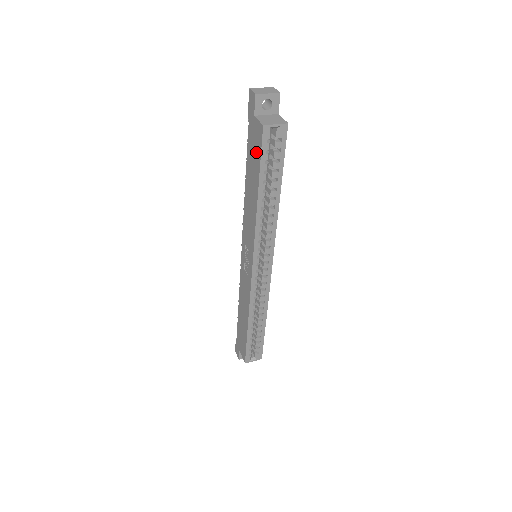
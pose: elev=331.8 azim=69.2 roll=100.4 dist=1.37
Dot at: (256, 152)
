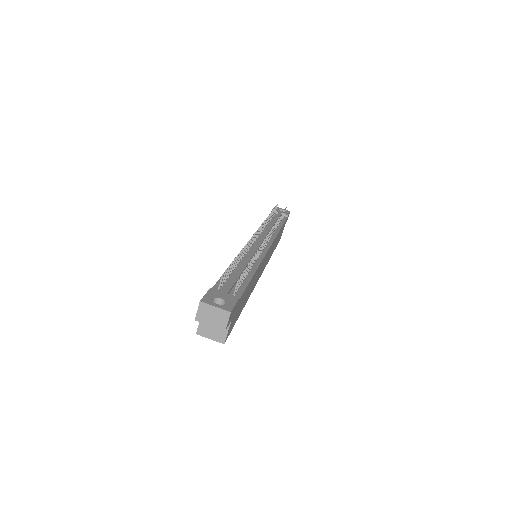
Dot at: occluded
